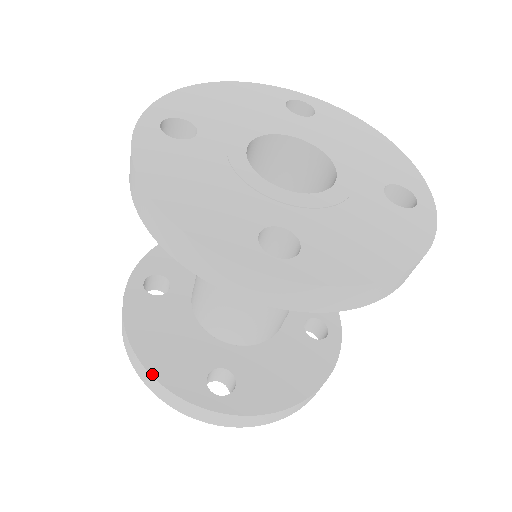
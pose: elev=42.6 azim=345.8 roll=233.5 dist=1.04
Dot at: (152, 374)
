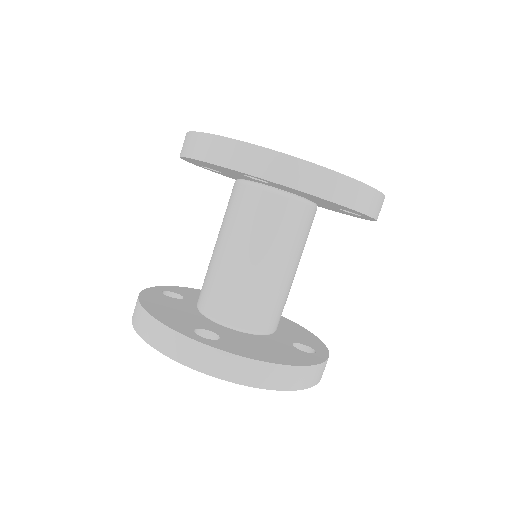
Dot at: (150, 313)
